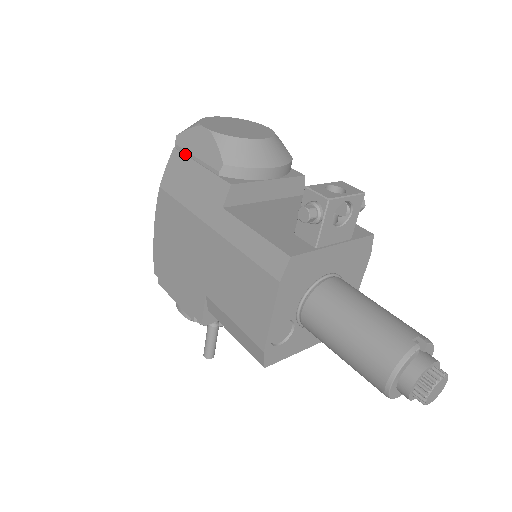
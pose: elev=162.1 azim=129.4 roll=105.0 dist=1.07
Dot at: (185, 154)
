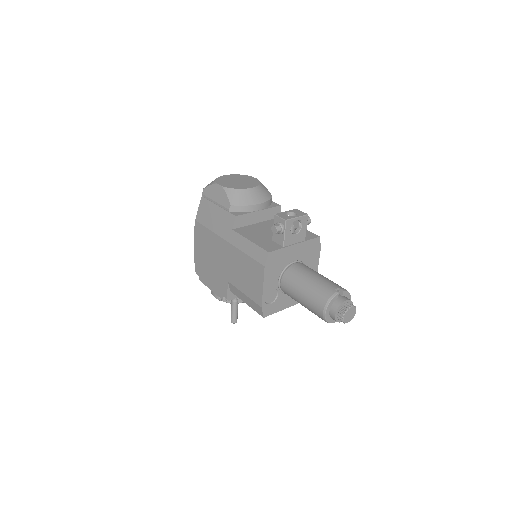
Dot at: (209, 200)
